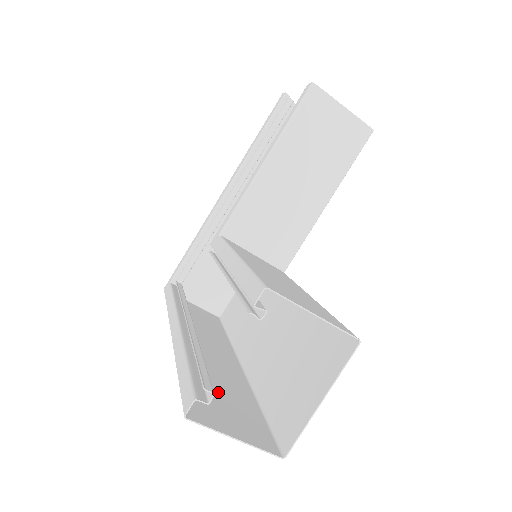
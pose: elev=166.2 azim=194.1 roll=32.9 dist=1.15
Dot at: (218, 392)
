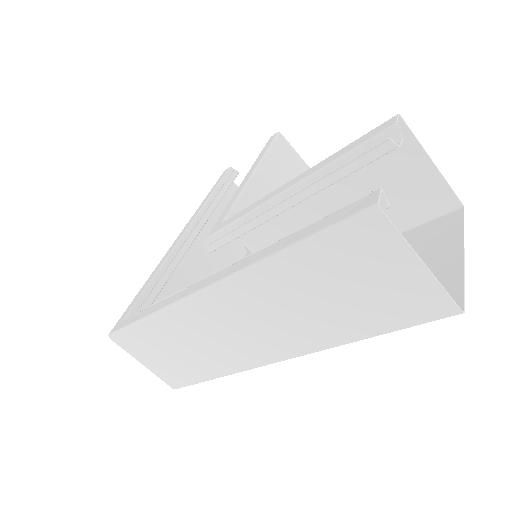
Dot at: (329, 291)
